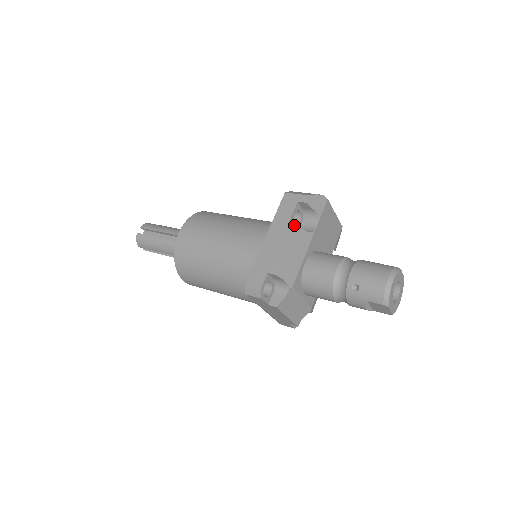
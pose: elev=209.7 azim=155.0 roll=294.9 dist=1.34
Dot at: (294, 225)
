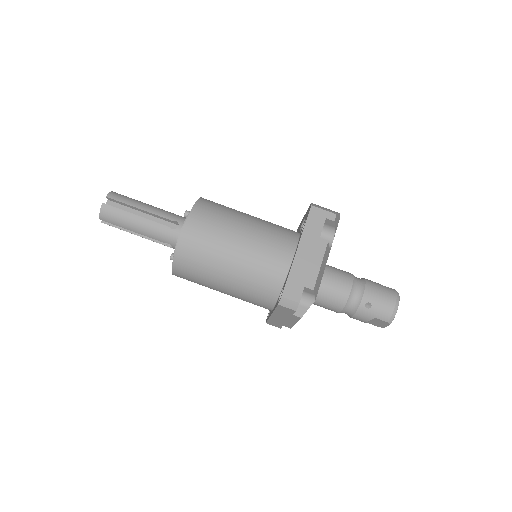
Dot at: (326, 242)
